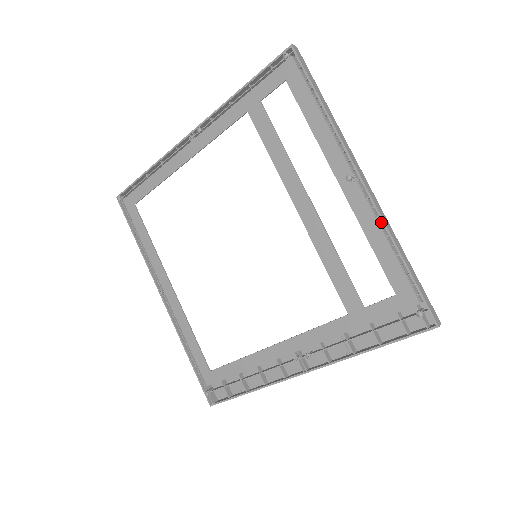
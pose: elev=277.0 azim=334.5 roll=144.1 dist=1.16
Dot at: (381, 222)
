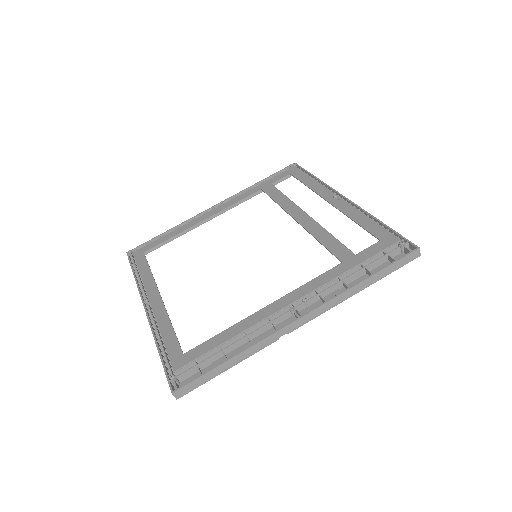
Dot at: occluded
